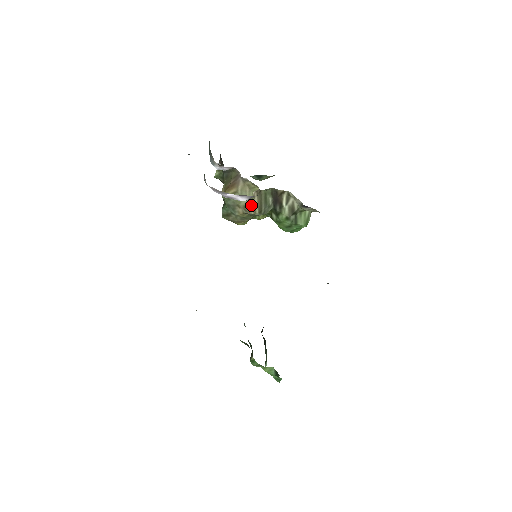
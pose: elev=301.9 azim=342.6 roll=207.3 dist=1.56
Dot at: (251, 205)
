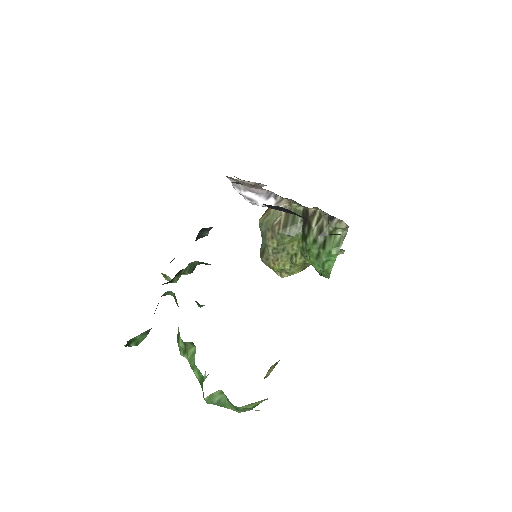
Dot at: (277, 222)
